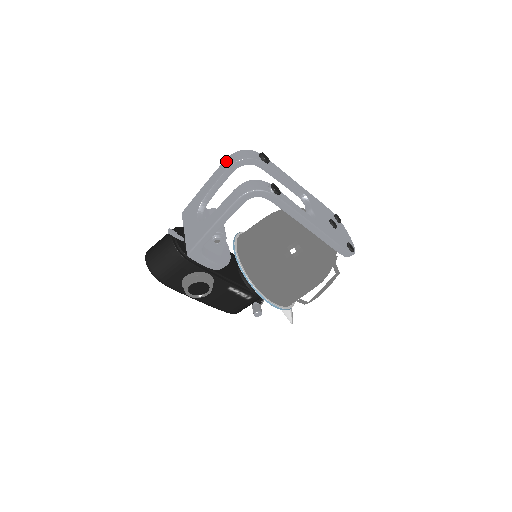
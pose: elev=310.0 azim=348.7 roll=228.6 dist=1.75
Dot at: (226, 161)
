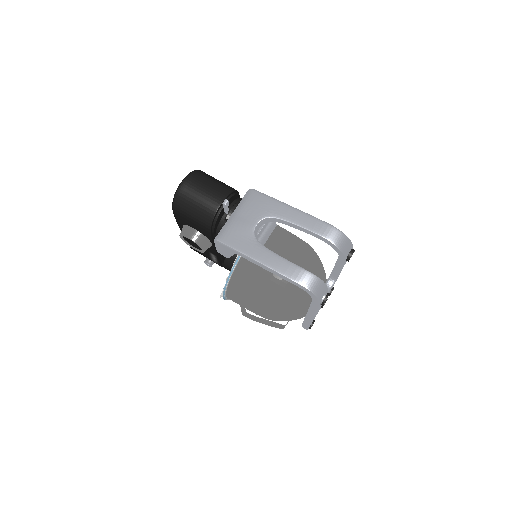
Dot at: (328, 227)
